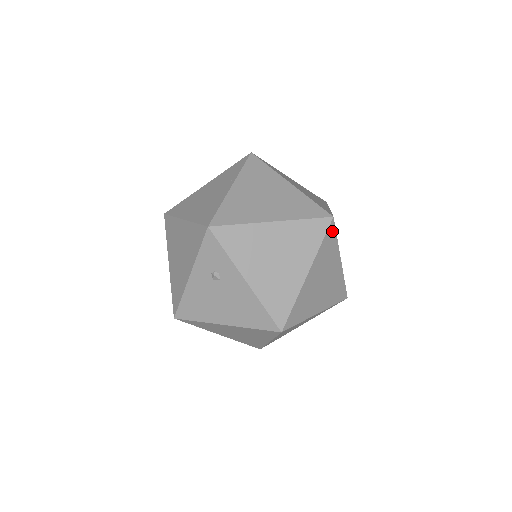
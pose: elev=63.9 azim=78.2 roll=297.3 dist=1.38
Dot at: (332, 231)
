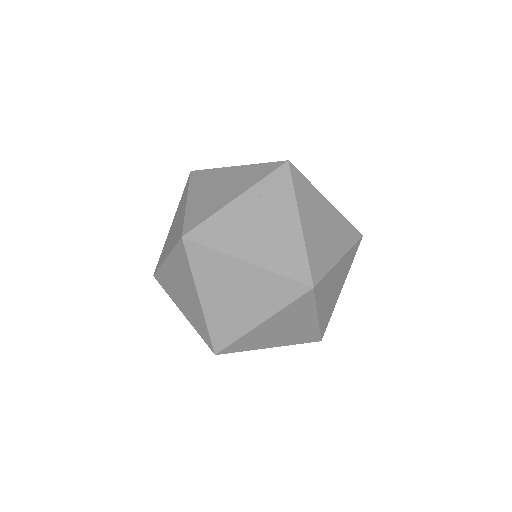
Dot at: (319, 285)
